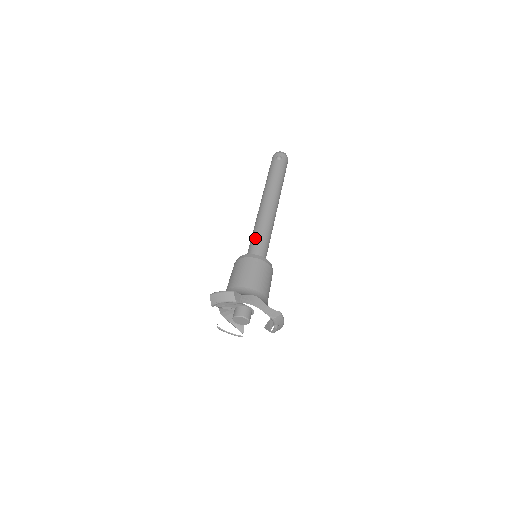
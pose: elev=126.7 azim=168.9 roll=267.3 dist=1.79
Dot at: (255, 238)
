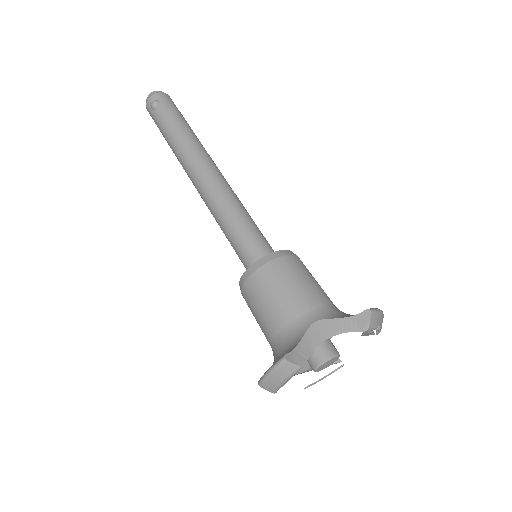
Dot at: (231, 237)
